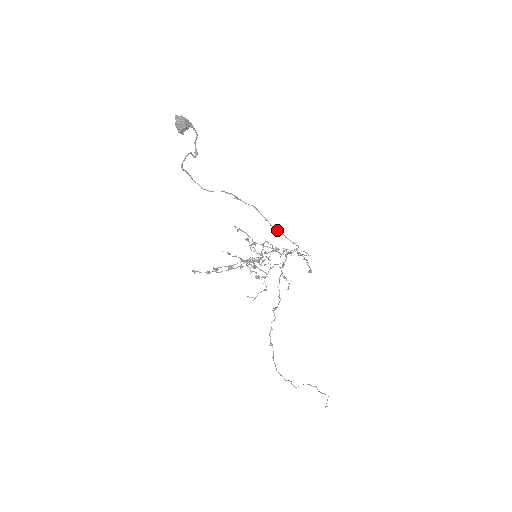
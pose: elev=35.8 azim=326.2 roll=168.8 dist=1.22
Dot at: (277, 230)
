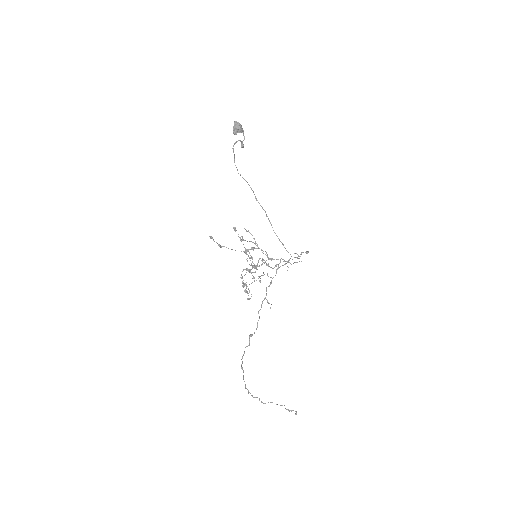
Dot at: occluded
